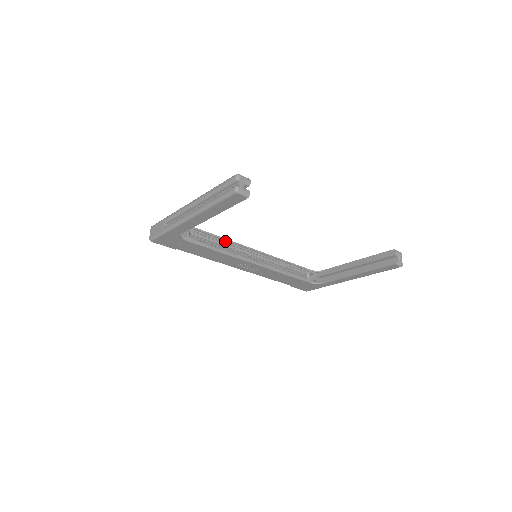
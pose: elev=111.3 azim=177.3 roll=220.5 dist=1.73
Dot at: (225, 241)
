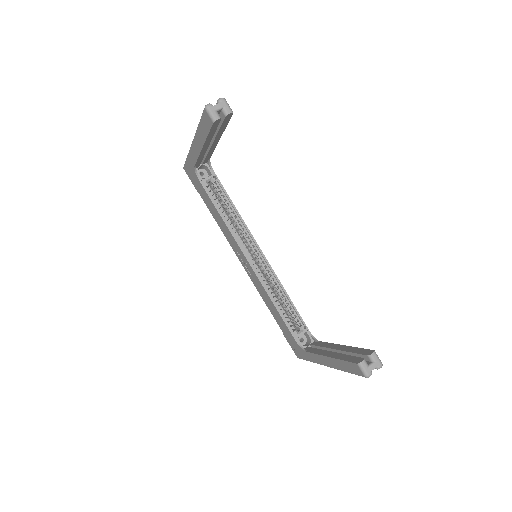
Dot at: (239, 217)
